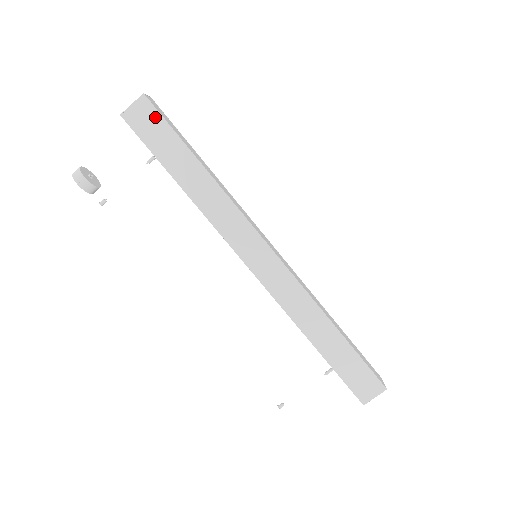
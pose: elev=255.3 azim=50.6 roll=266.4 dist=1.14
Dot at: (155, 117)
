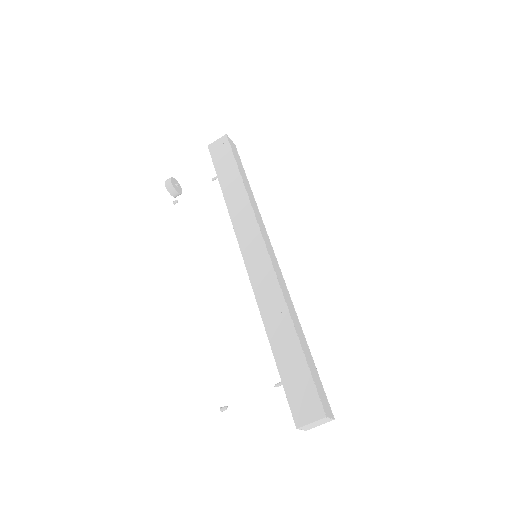
Dot at: (226, 148)
